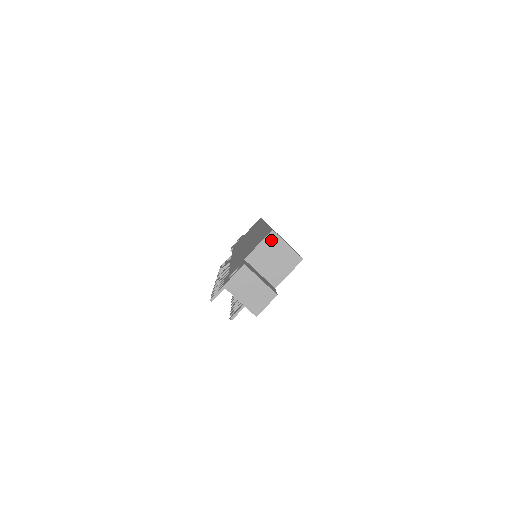
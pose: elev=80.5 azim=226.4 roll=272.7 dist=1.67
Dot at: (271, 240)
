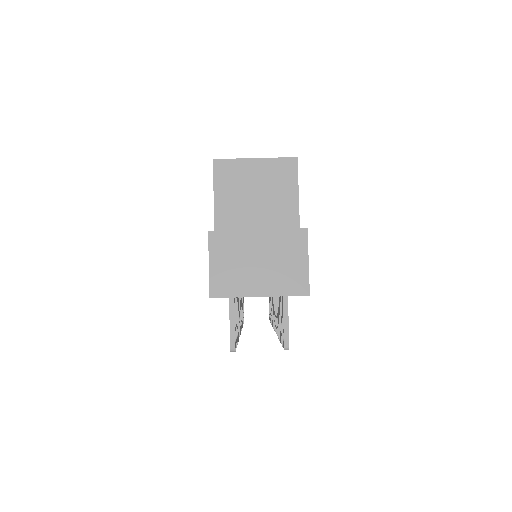
Dot at: (225, 175)
